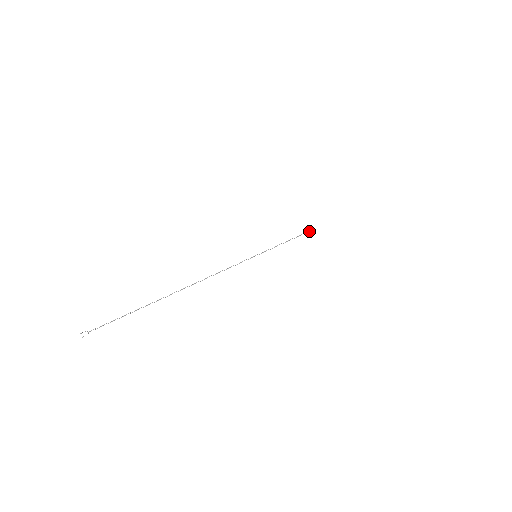
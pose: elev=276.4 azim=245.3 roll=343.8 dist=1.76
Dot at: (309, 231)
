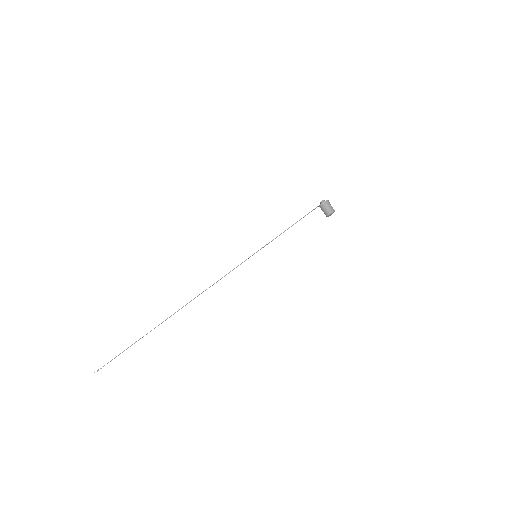
Dot at: occluded
